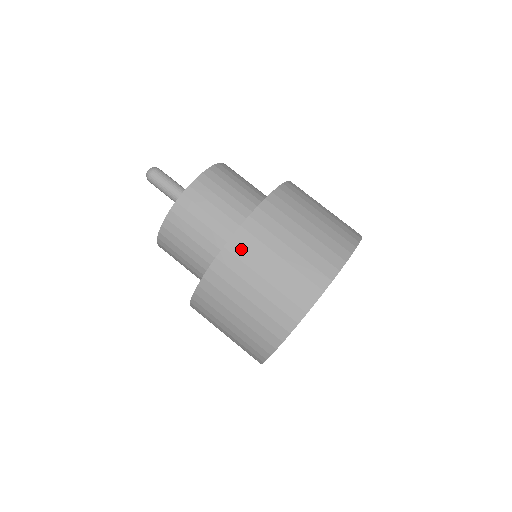
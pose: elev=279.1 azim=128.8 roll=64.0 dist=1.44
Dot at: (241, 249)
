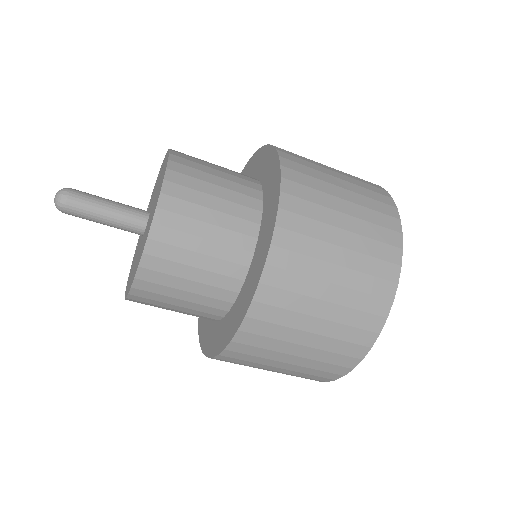
Dot at: (241, 355)
